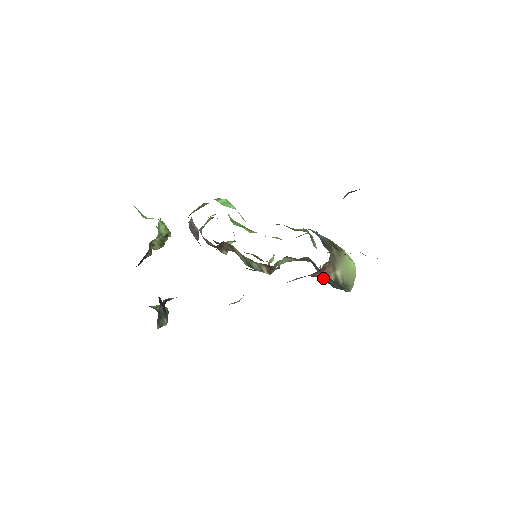
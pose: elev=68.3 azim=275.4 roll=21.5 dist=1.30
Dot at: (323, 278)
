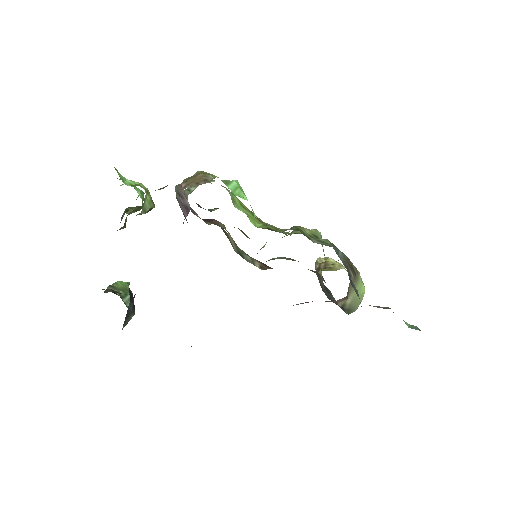
Dot at: (323, 291)
